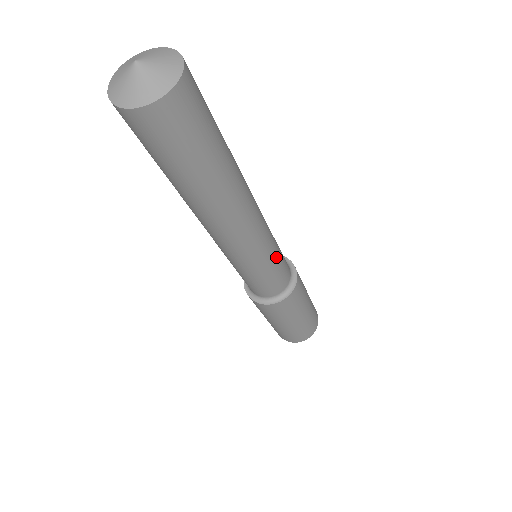
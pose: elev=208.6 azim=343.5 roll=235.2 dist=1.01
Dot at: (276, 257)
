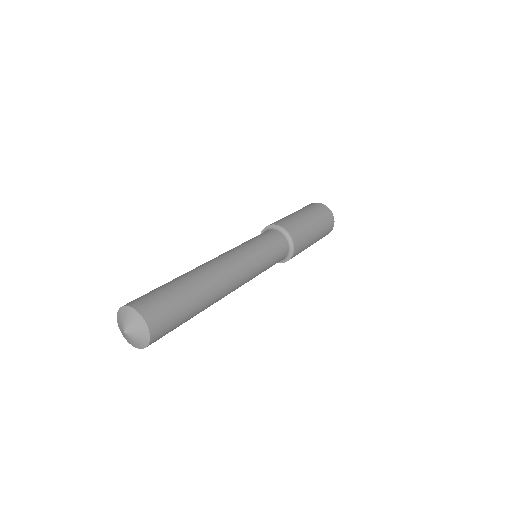
Dot at: occluded
